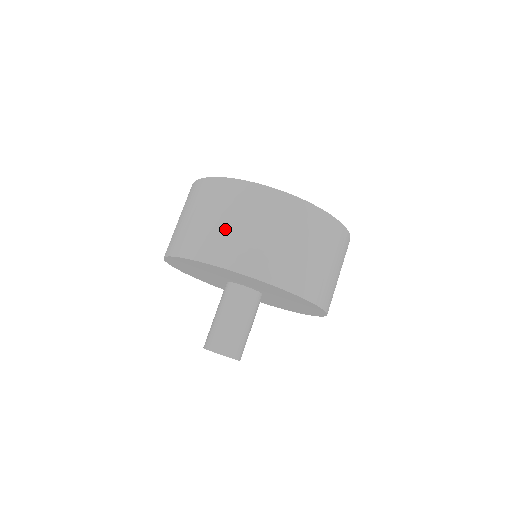
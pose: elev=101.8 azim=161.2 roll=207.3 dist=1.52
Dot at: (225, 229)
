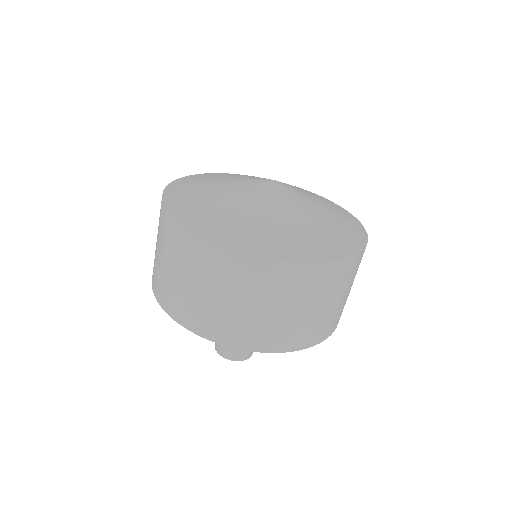
Dot at: (182, 287)
